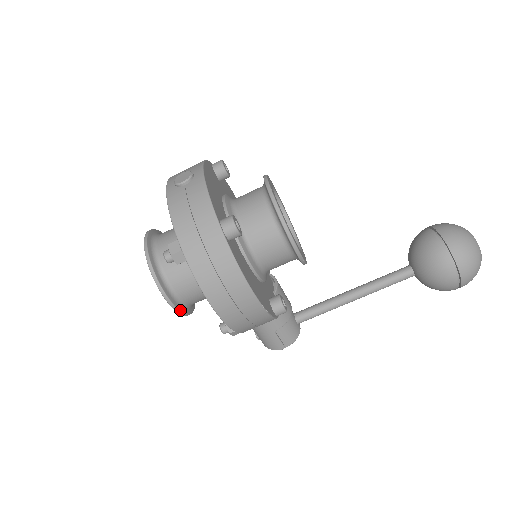
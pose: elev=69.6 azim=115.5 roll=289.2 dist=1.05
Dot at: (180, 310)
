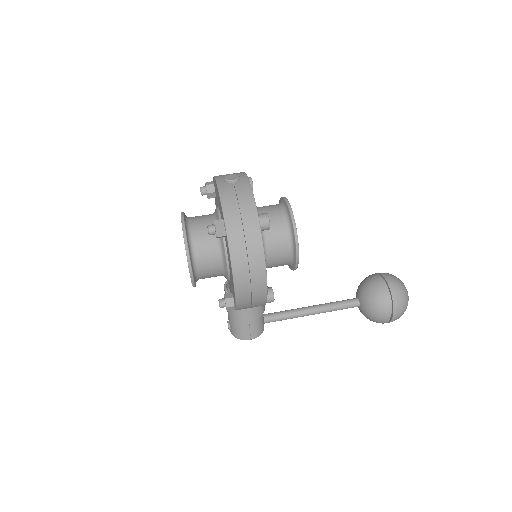
Dot at: (194, 278)
